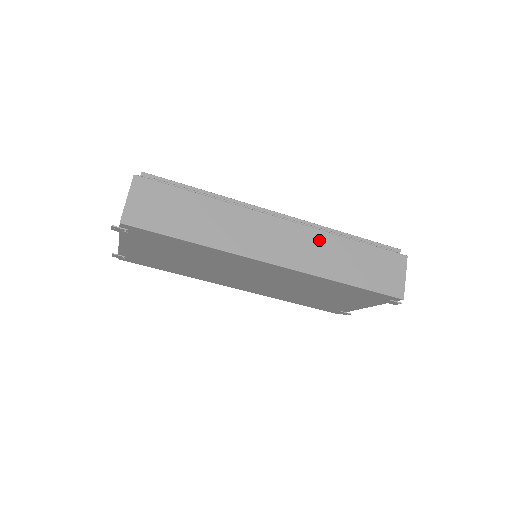
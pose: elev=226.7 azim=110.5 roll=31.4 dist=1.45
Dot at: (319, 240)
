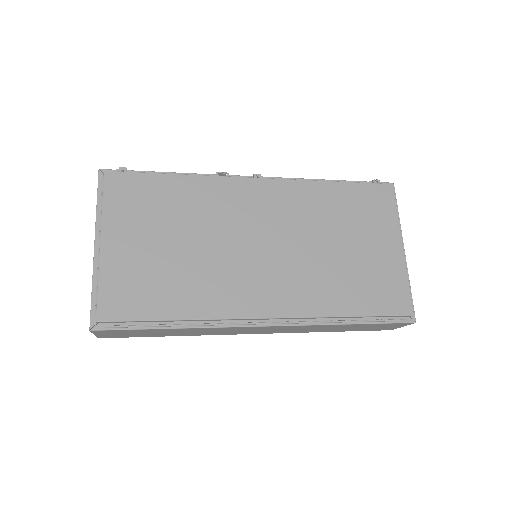
Dot at: (308, 327)
